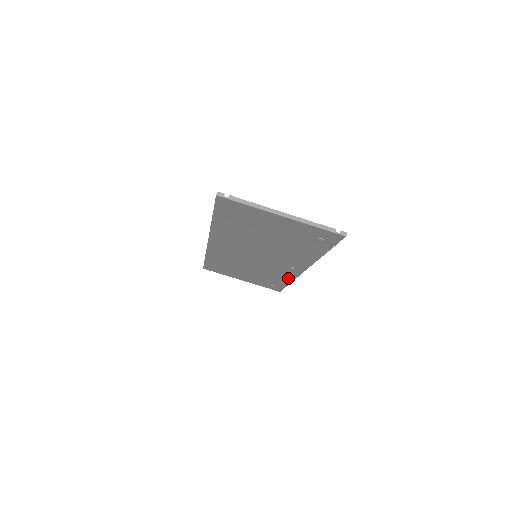
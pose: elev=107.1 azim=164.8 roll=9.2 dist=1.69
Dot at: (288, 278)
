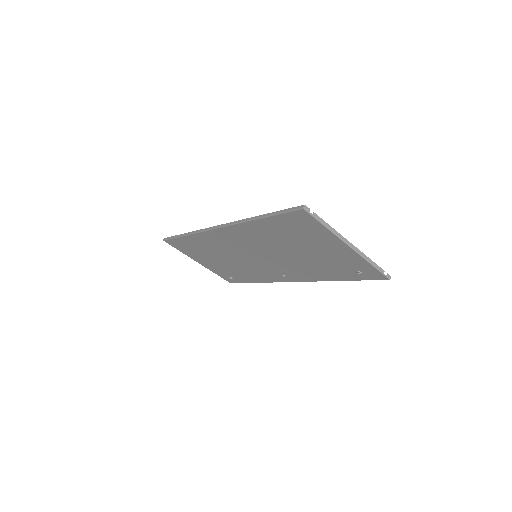
Dot at: (262, 279)
